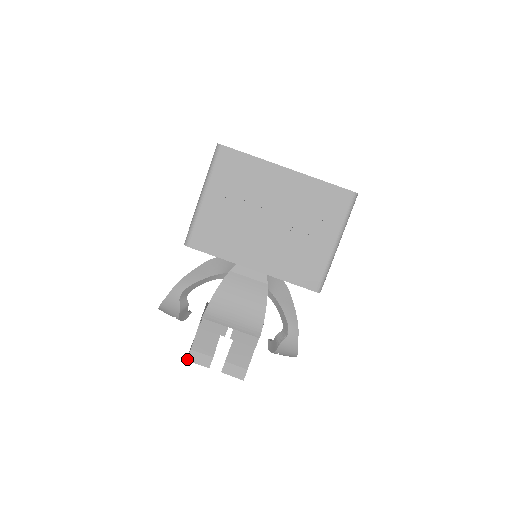
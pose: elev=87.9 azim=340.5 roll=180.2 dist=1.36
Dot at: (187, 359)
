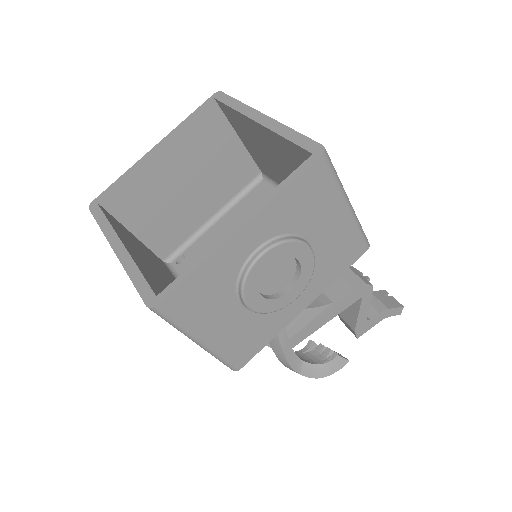
Dot at: occluded
